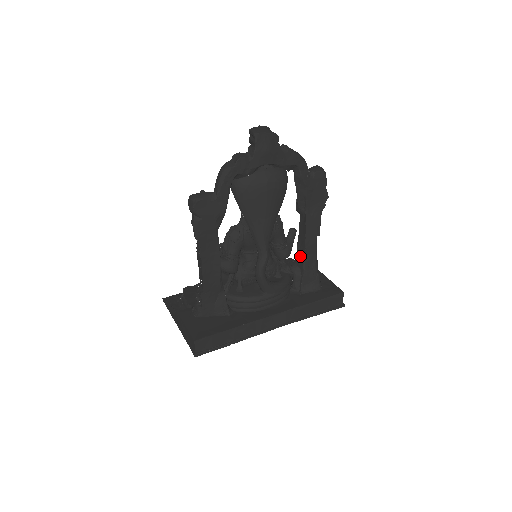
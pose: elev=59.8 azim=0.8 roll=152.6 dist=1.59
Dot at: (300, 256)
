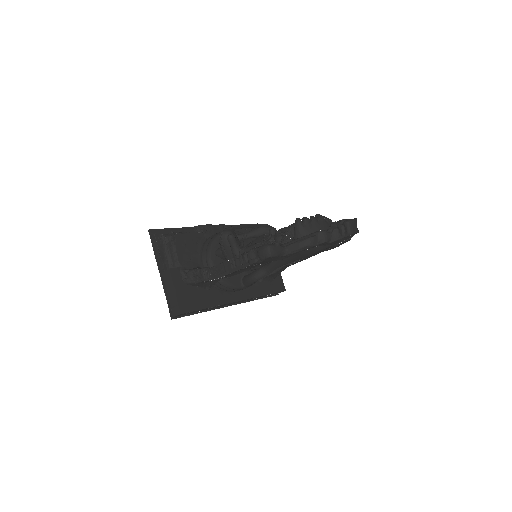
Dot at: occluded
